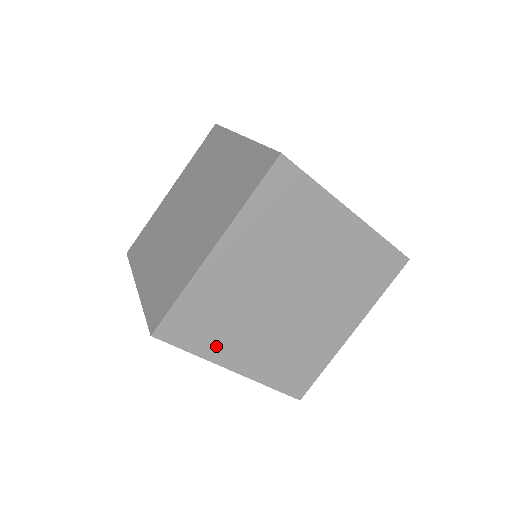
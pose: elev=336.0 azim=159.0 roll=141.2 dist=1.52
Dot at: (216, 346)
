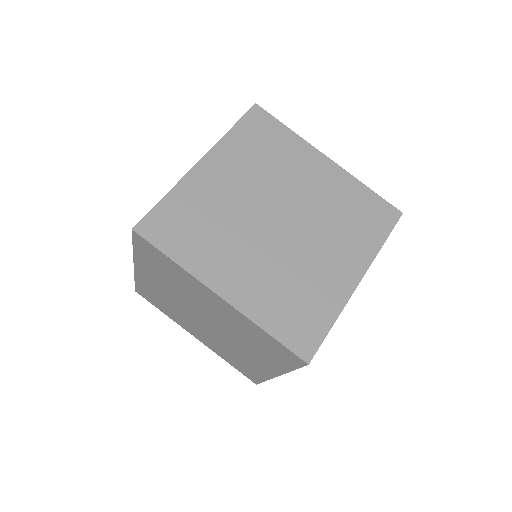
Dot at: (199, 258)
